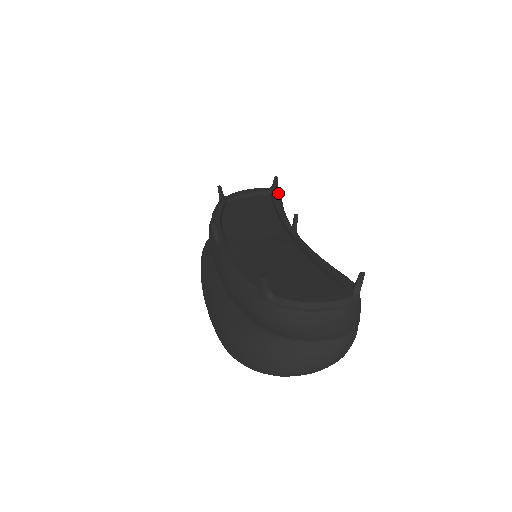
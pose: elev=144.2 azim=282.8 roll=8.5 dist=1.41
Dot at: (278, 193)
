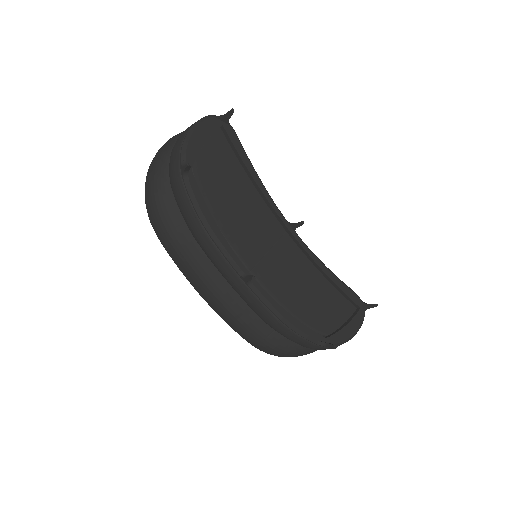
Dot at: (235, 134)
